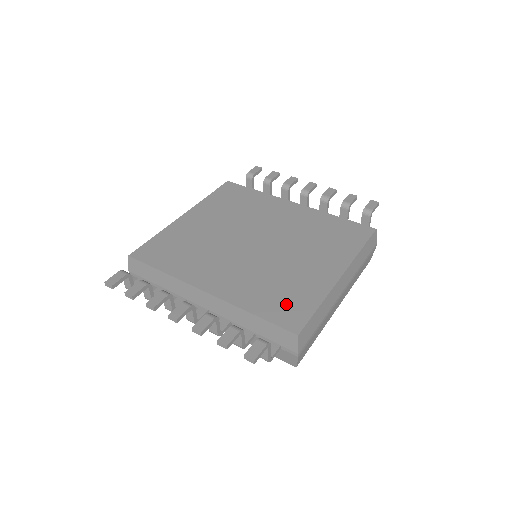
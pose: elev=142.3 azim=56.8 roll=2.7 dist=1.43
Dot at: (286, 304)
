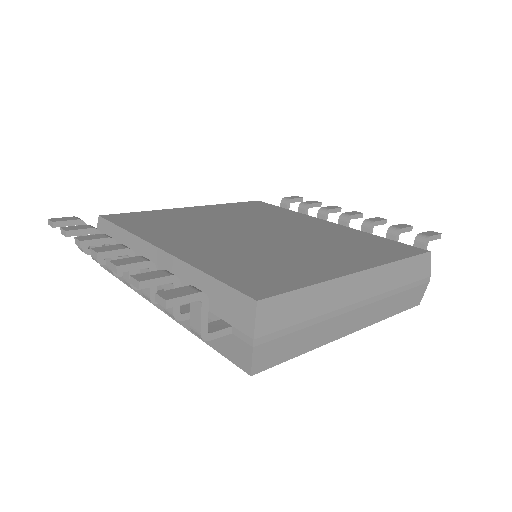
Dot at: (260, 275)
